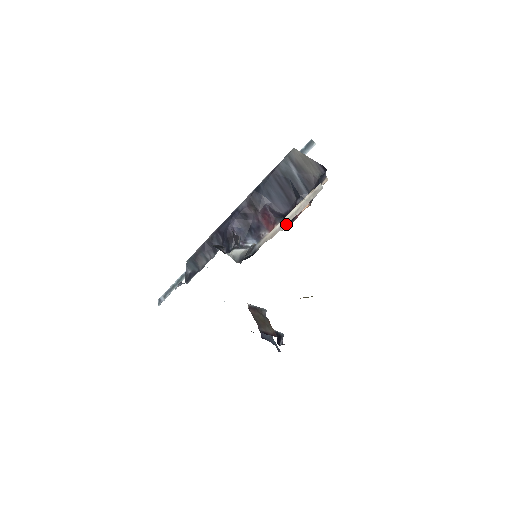
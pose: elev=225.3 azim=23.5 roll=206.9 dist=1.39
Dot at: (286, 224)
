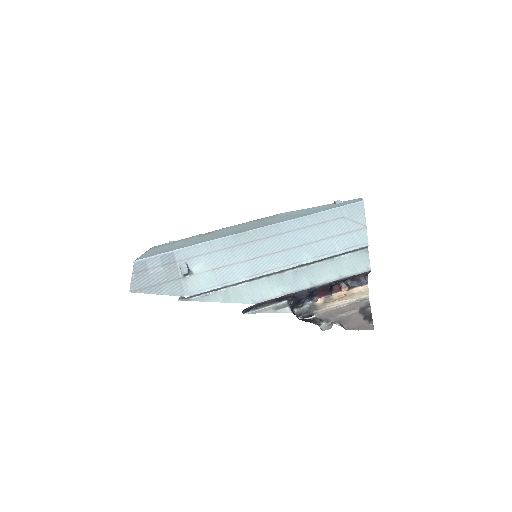
Dot at: (339, 307)
